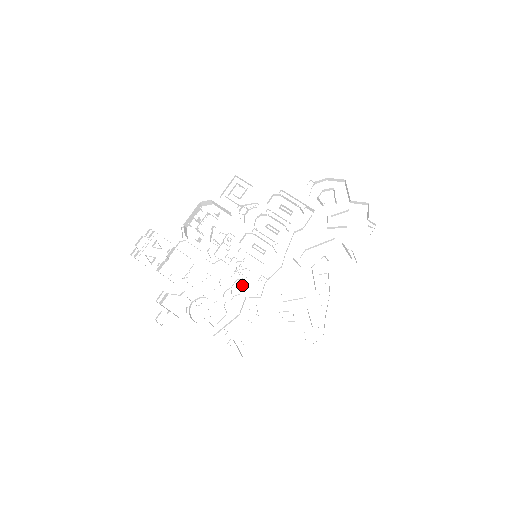
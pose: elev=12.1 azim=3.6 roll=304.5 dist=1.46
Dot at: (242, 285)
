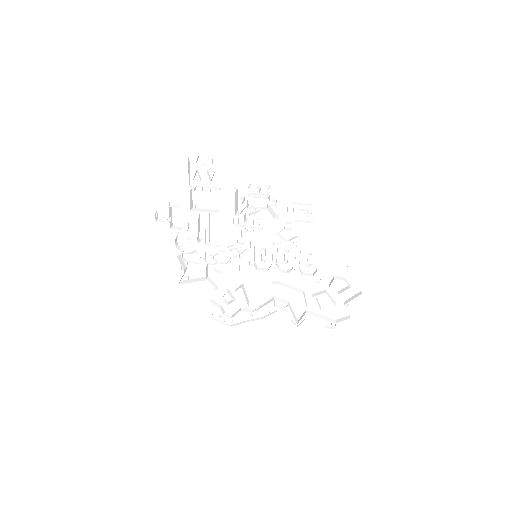
Dot at: (226, 260)
